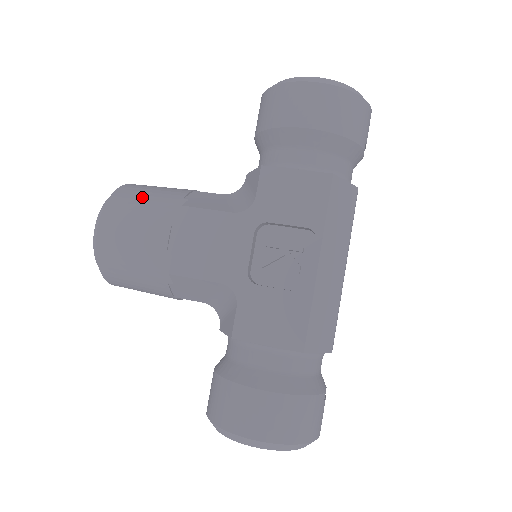
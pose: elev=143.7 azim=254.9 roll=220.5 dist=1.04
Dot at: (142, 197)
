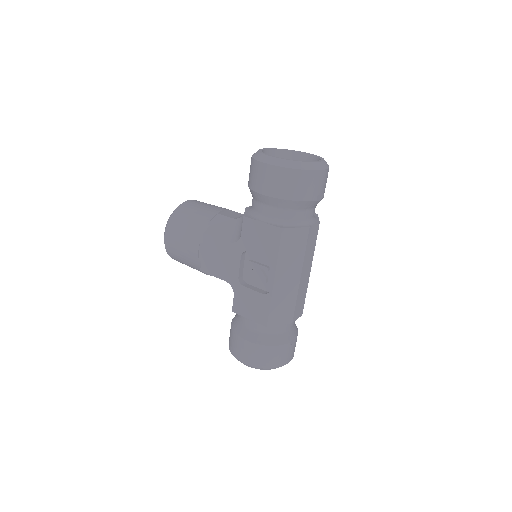
Dot at: (186, 220)
